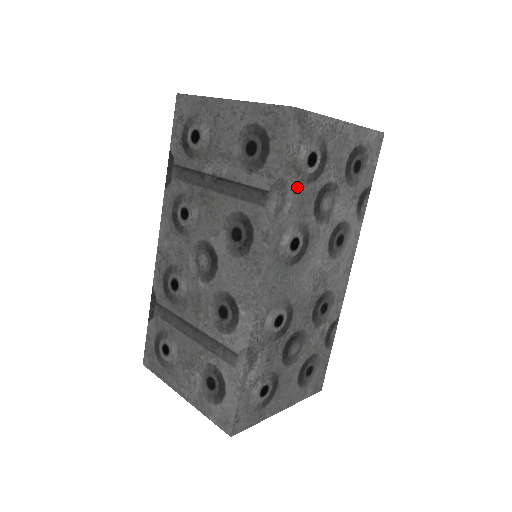
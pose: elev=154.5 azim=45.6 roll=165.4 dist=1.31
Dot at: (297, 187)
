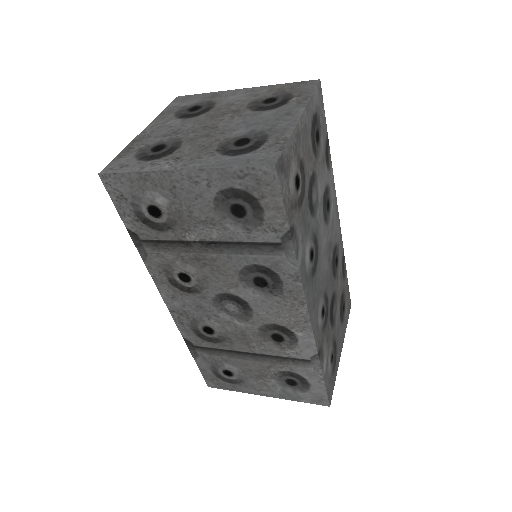
Dot at: (298, 217)
